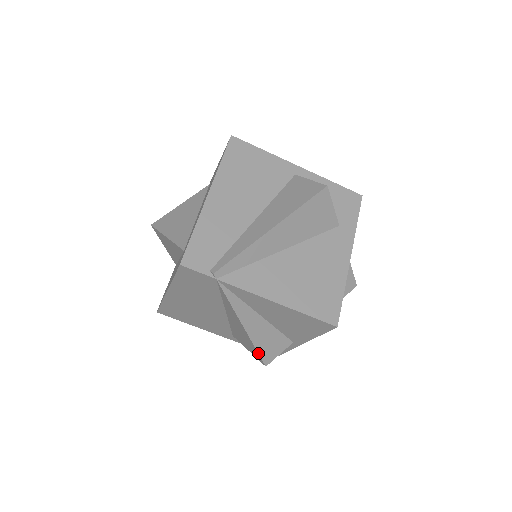
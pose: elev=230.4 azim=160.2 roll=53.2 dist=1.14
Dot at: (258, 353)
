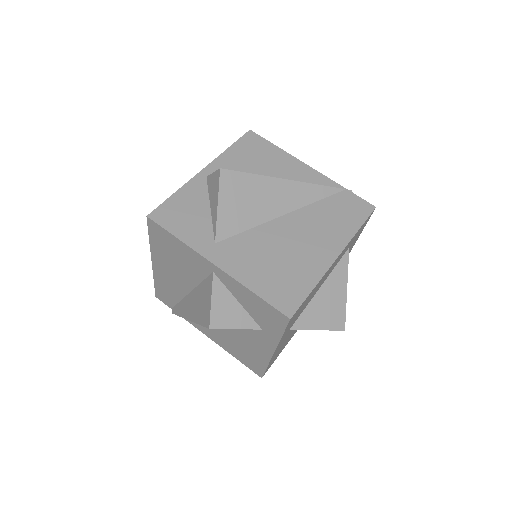
Dot at: occluded
